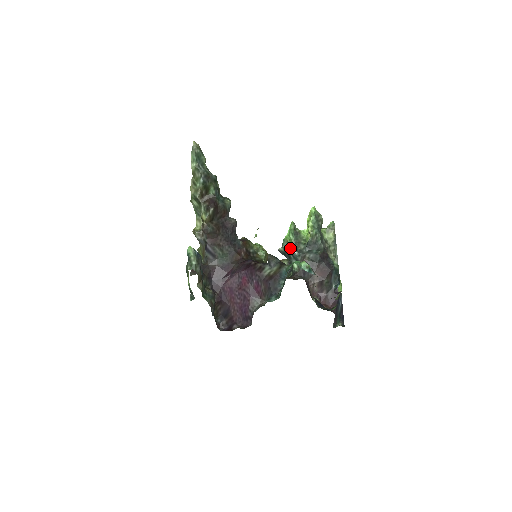
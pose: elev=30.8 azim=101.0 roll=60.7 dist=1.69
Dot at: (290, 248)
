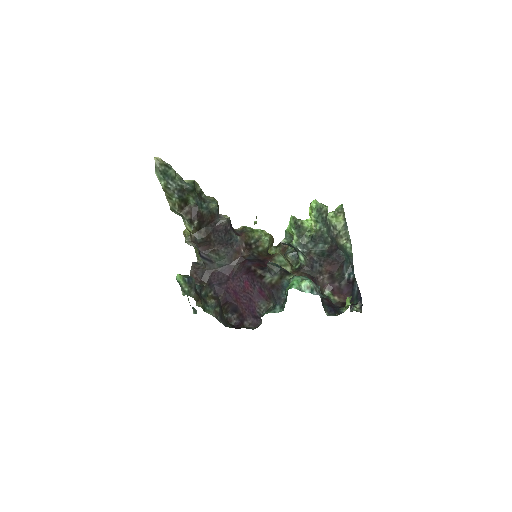
Dot at: (293, 243)
